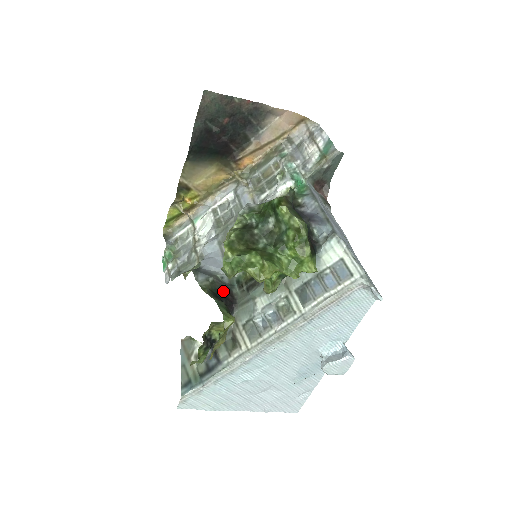
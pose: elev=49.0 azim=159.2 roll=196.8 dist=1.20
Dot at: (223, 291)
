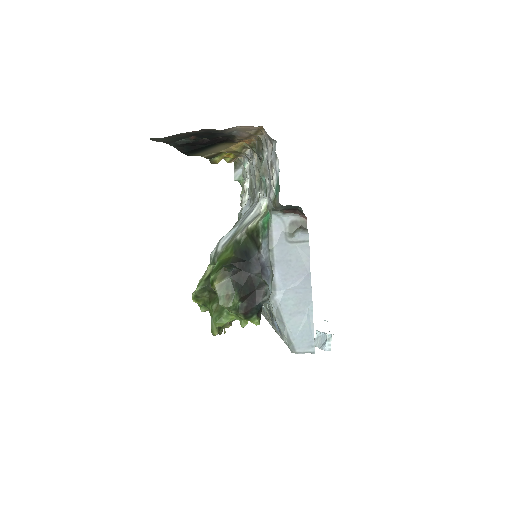
Dot at: occluded
